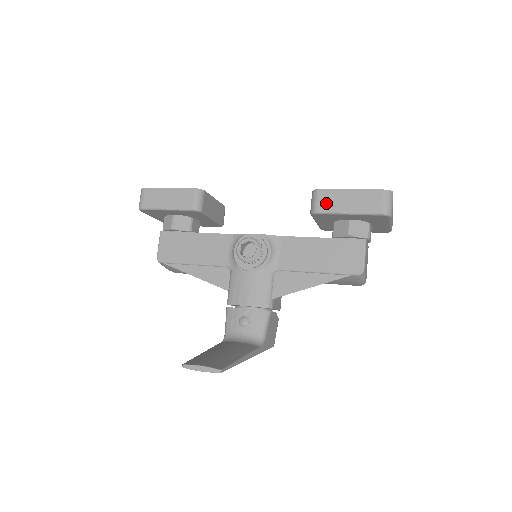
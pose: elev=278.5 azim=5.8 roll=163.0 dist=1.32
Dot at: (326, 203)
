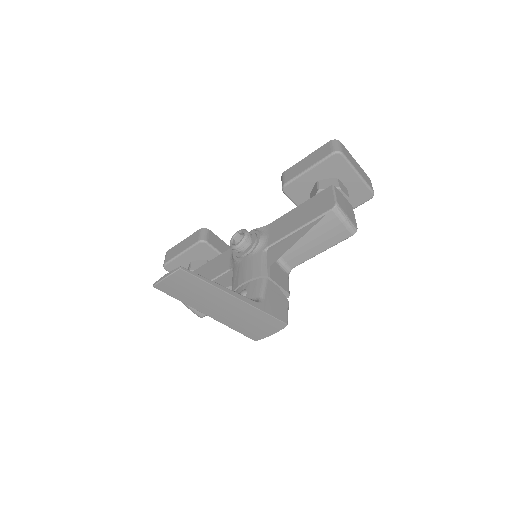
Dot at: (290, 175)
